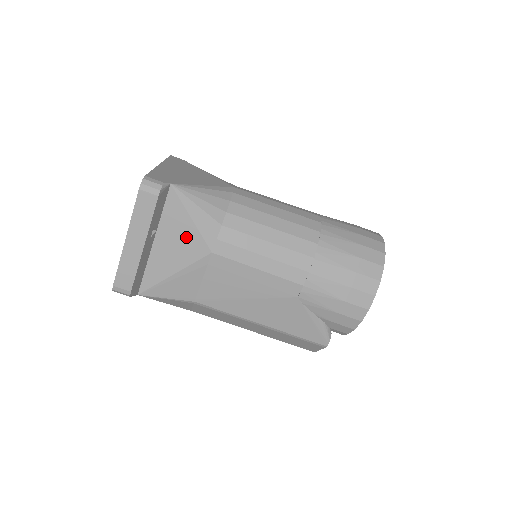
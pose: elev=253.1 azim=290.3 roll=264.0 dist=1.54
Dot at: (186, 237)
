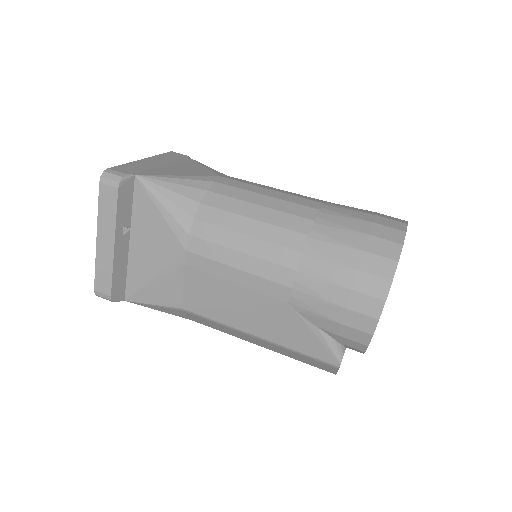
Dot at: (158, 234)
